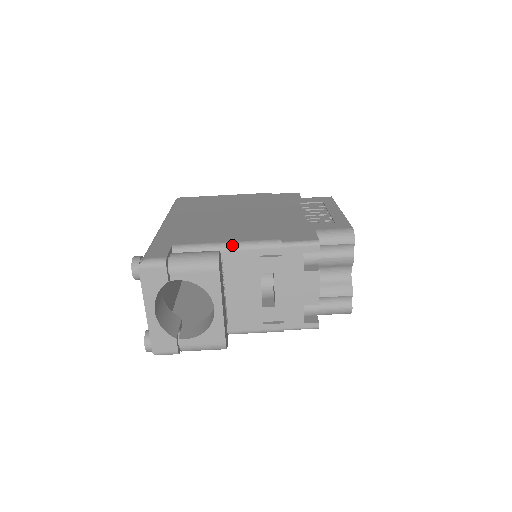
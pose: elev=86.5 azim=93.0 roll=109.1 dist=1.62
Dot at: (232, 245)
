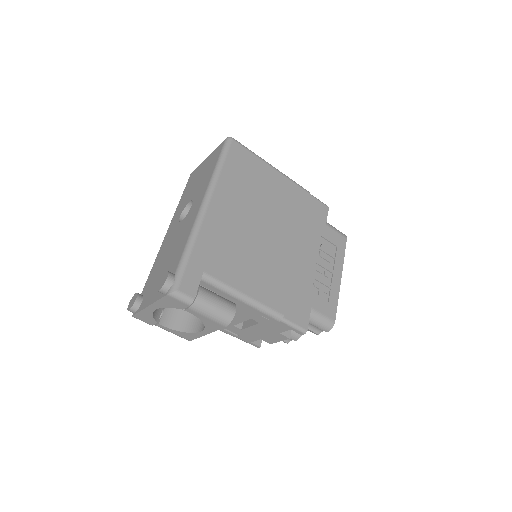
Dot at: (248, 300)
